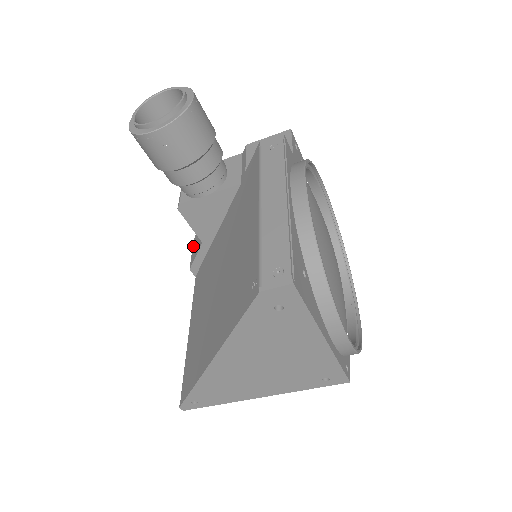
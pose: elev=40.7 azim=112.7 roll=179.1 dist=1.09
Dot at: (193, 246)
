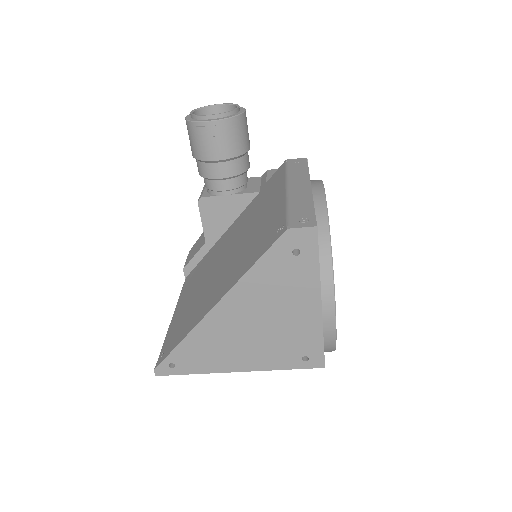
Dot at: (190, 253)
